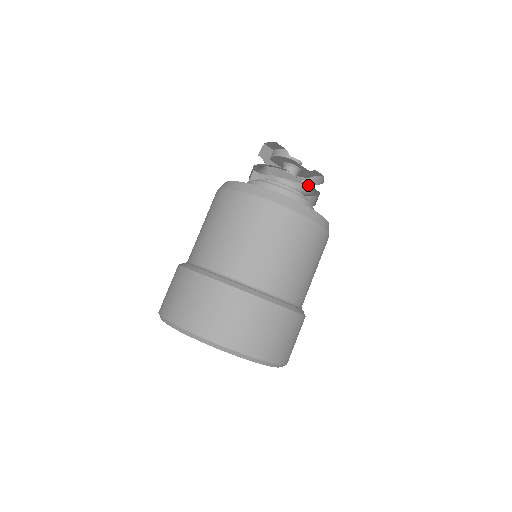
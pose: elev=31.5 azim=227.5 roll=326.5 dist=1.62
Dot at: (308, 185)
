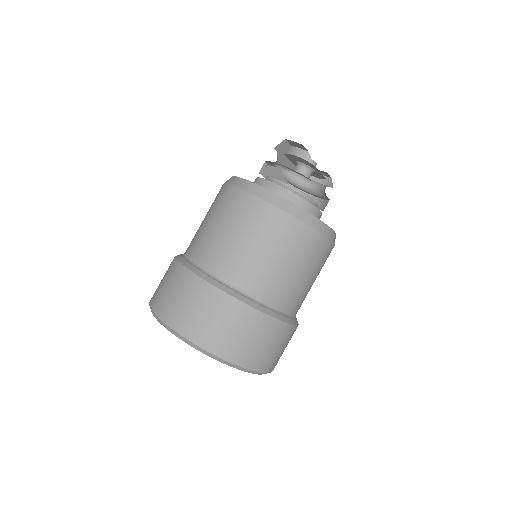
Dot at: (315, 185)
